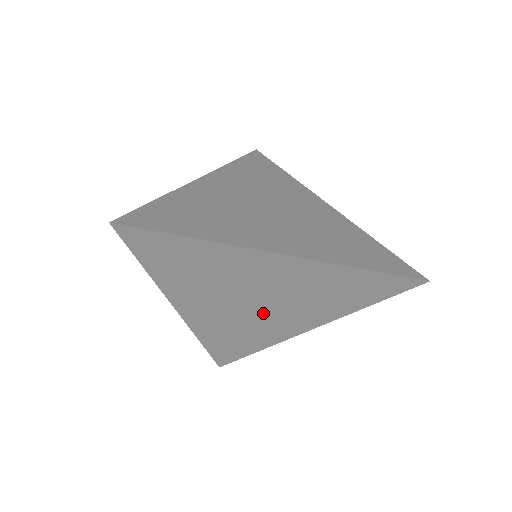
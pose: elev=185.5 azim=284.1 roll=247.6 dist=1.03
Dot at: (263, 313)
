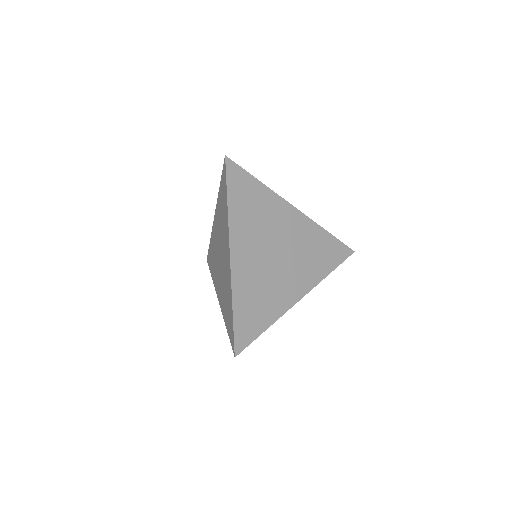
Dot at: (279, 269)
